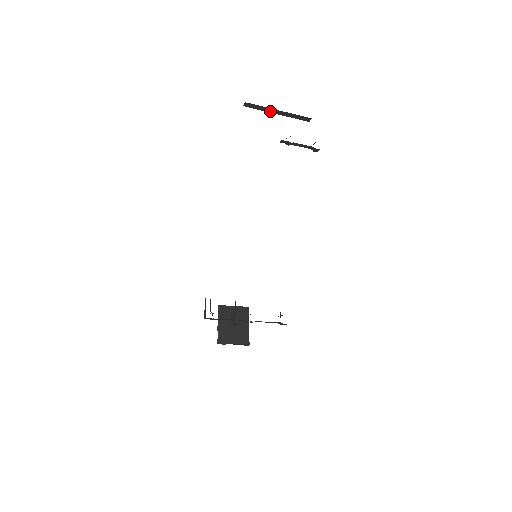
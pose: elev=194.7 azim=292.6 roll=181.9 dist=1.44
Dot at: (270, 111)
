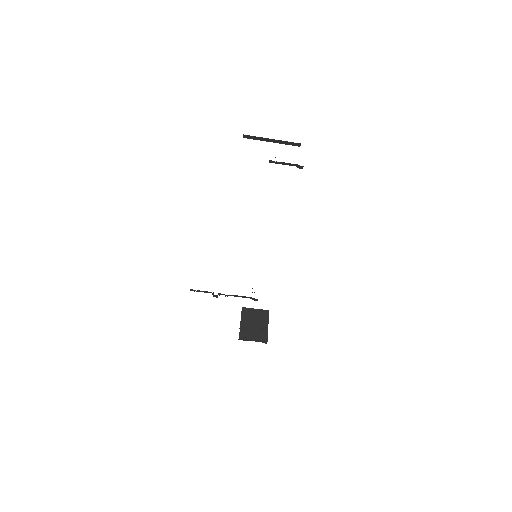
Dot at: (265, 140)
